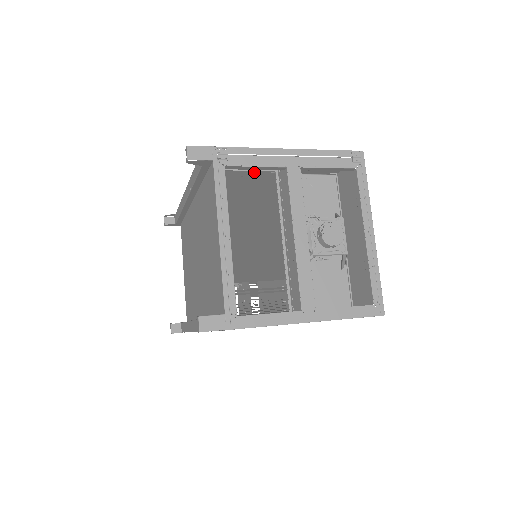
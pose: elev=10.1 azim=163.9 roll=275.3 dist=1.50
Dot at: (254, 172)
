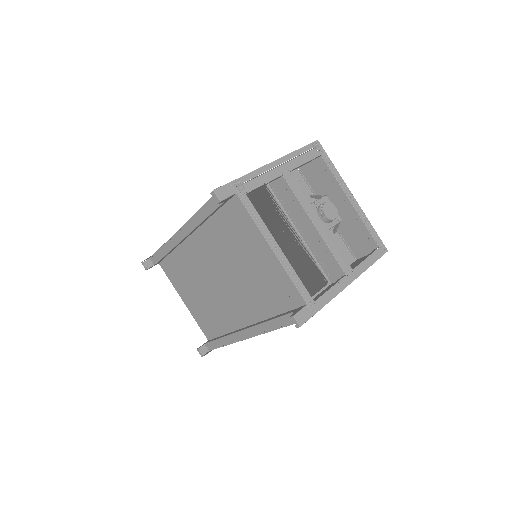
Dot at: occluded
